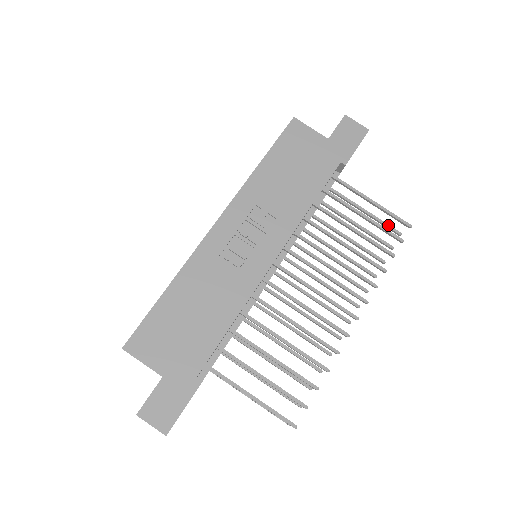
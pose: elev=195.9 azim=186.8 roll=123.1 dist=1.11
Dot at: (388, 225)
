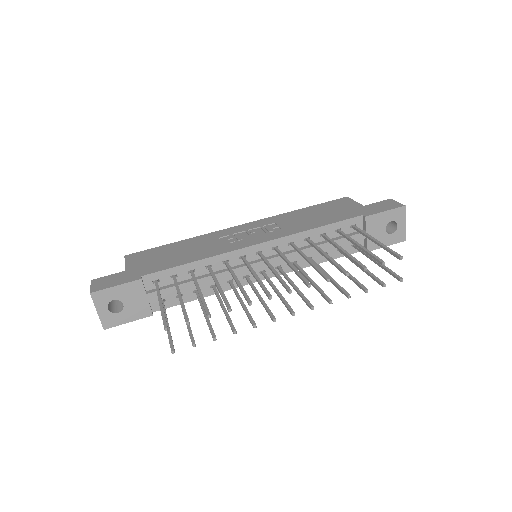
Dot at: (393, 272)
